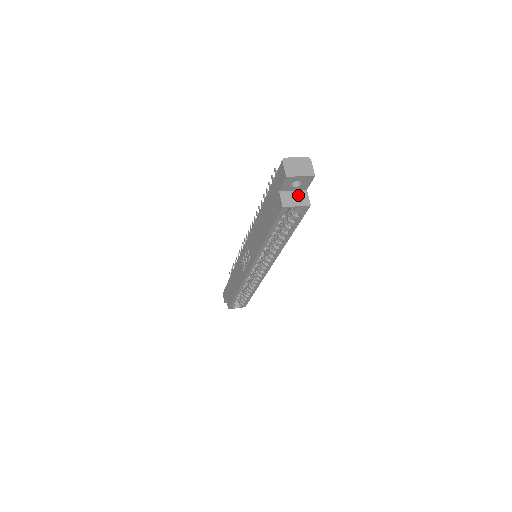
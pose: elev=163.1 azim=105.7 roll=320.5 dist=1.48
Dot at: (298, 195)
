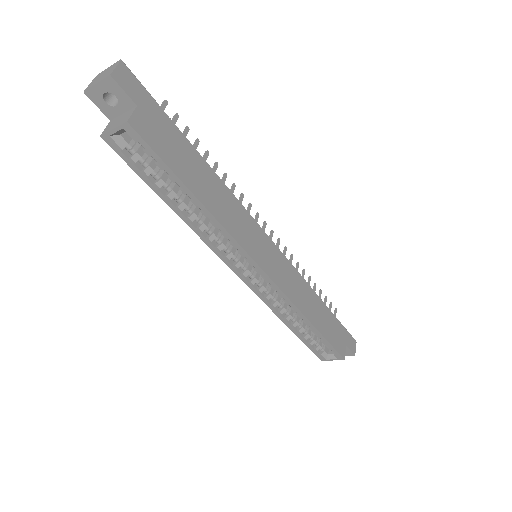
Dot at: (124, 116)
